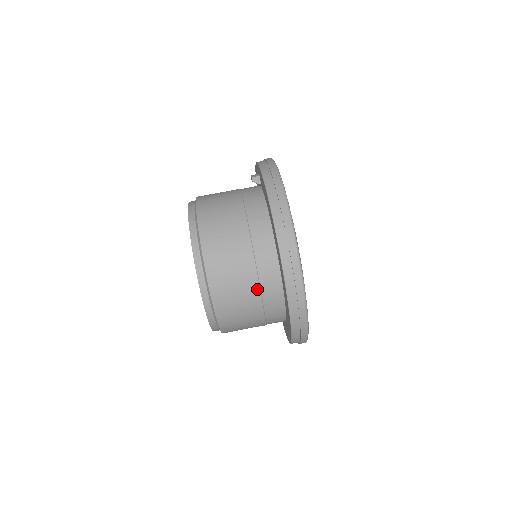
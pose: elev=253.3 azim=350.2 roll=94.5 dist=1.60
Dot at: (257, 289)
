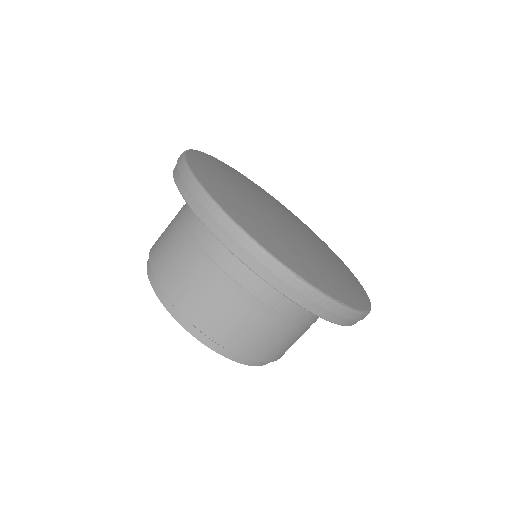
Dot at: (207, 260)
